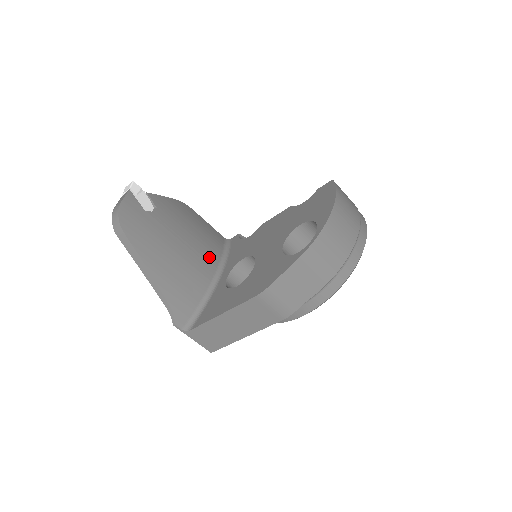
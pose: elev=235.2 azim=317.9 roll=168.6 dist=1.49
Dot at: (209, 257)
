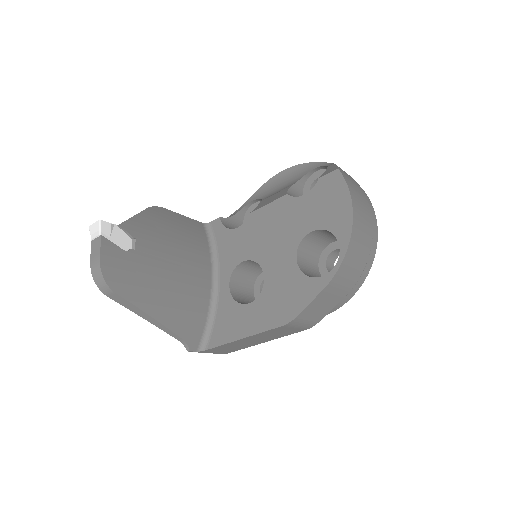
Dot at: (201, 263)
